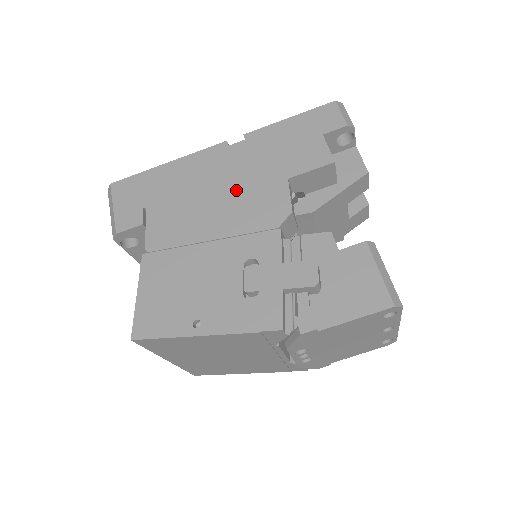
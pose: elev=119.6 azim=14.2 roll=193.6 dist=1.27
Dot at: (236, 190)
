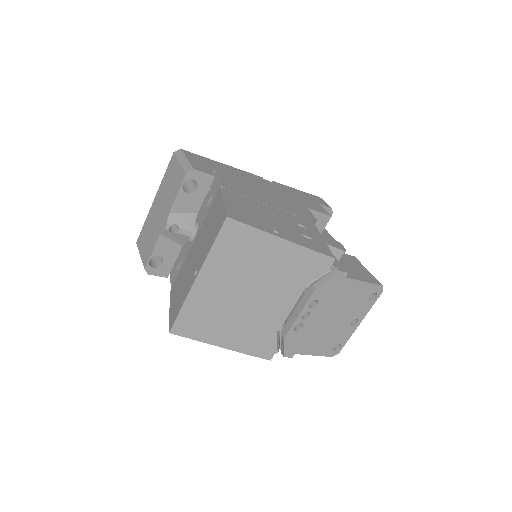
Dot at: (278, 196)
